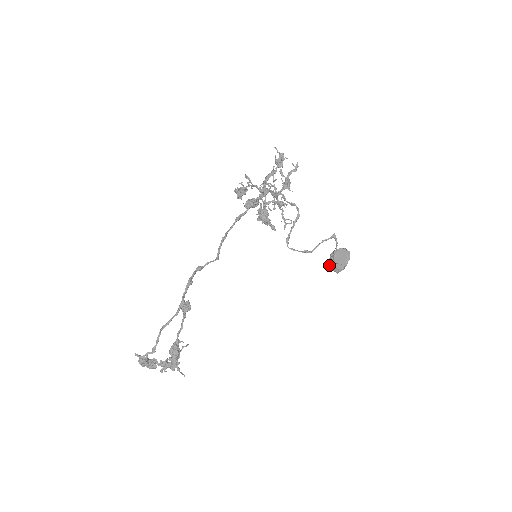
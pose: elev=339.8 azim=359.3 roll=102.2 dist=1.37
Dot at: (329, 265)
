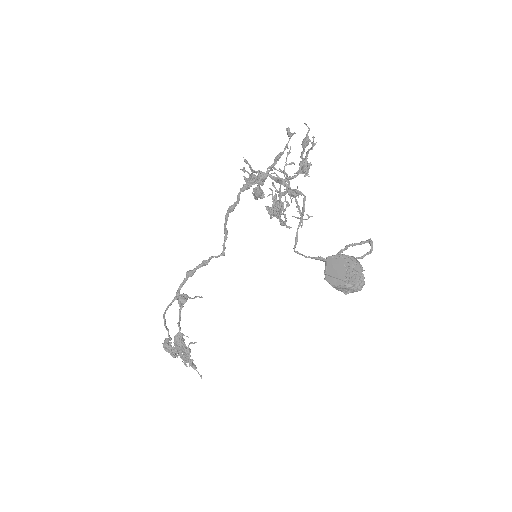
Dot at: (325, 278)
